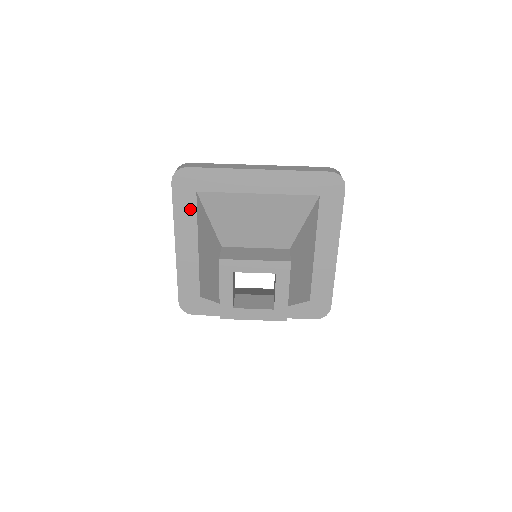
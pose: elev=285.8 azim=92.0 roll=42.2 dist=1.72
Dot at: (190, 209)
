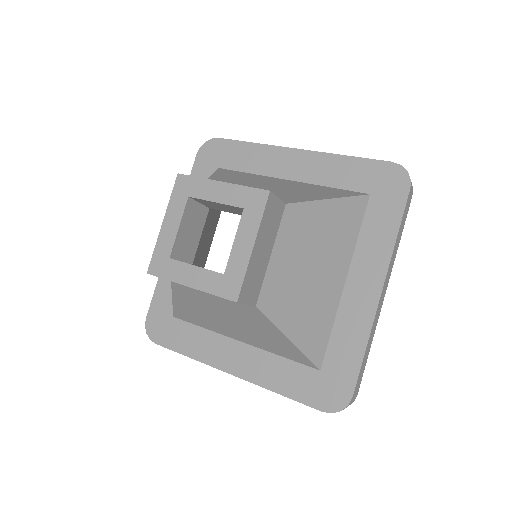
Dot at: occluded
